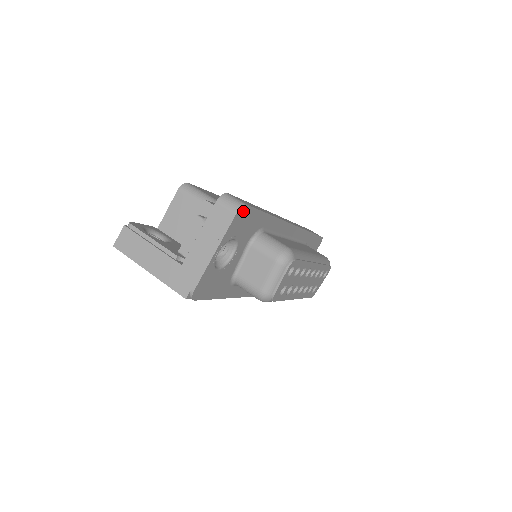
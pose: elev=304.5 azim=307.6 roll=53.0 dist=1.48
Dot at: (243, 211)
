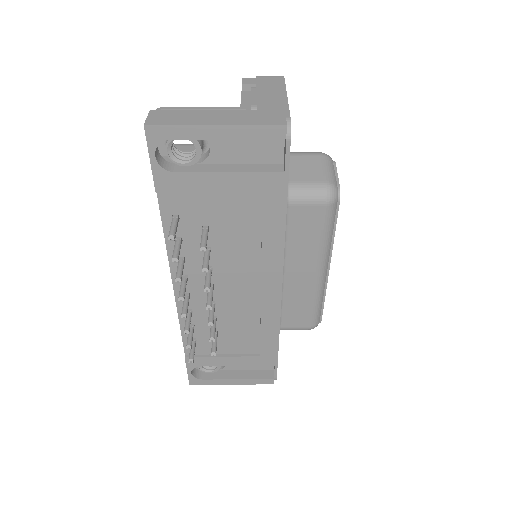
Dot at: occluded
